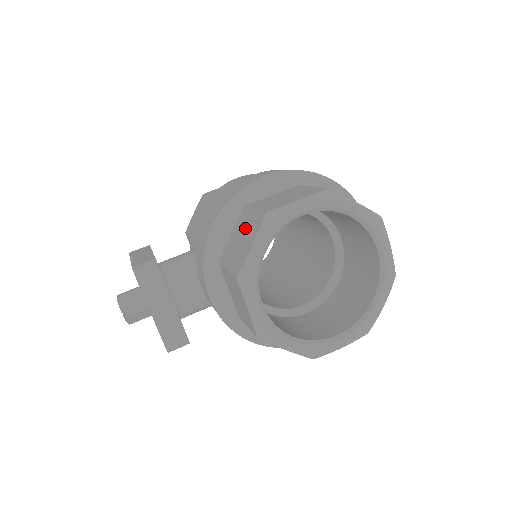
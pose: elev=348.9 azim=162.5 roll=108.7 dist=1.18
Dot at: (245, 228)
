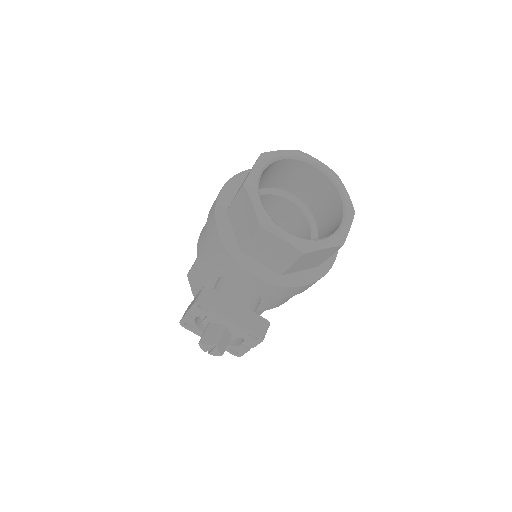
Dot at: (239, 212)
